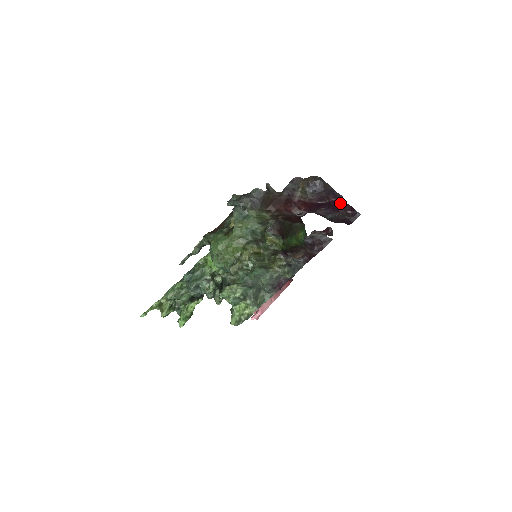
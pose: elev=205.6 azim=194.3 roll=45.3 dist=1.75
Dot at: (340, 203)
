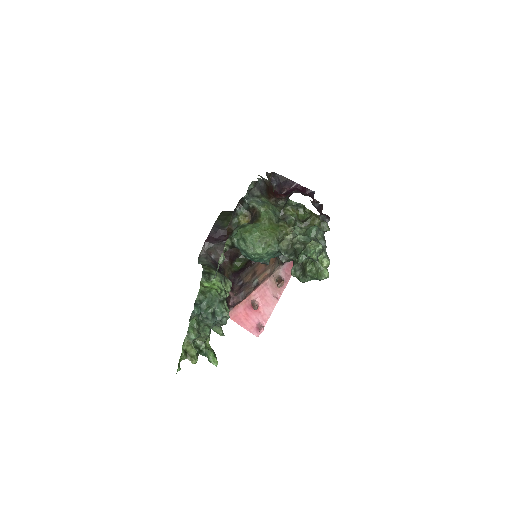
Dot at: (298, 188)
